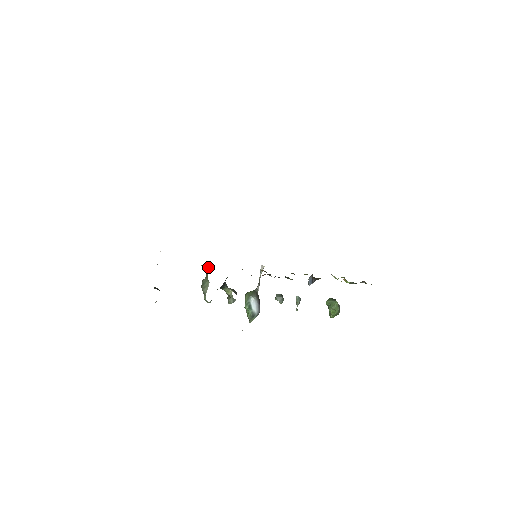
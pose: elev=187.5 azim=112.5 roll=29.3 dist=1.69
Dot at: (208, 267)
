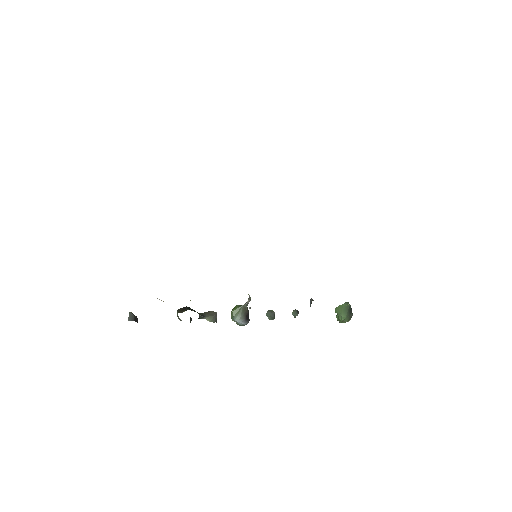
Dot at: occluded
